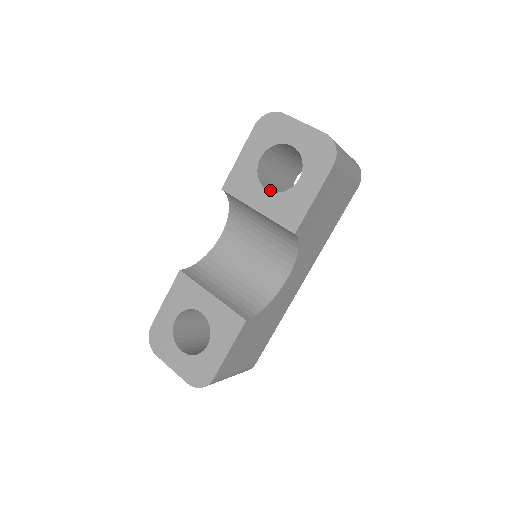
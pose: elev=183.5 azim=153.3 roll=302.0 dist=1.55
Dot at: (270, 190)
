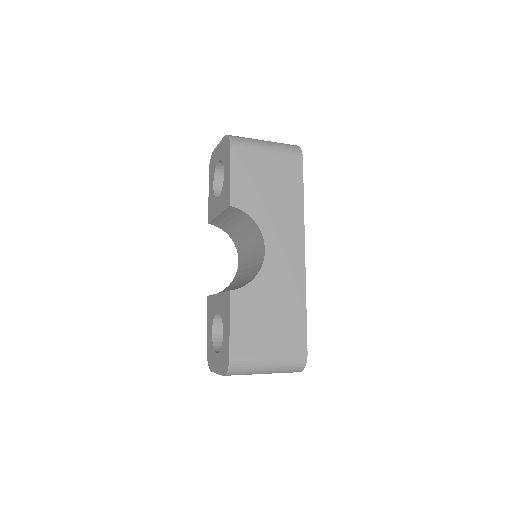
Dot at: occluded
